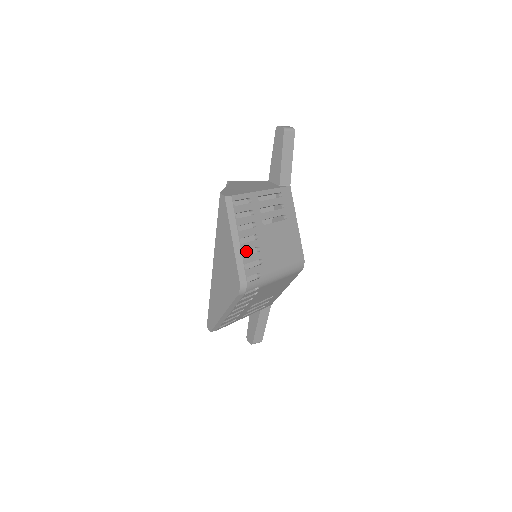
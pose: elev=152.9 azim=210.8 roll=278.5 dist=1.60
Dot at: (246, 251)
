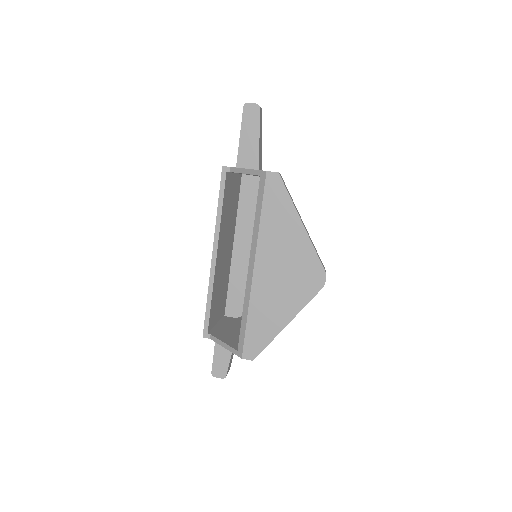
Dot at: (224, 258)
